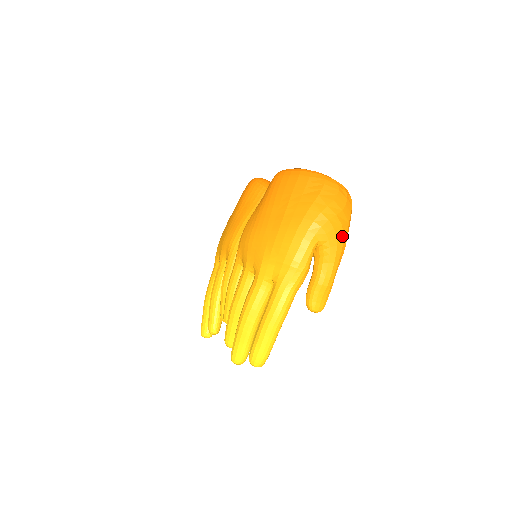
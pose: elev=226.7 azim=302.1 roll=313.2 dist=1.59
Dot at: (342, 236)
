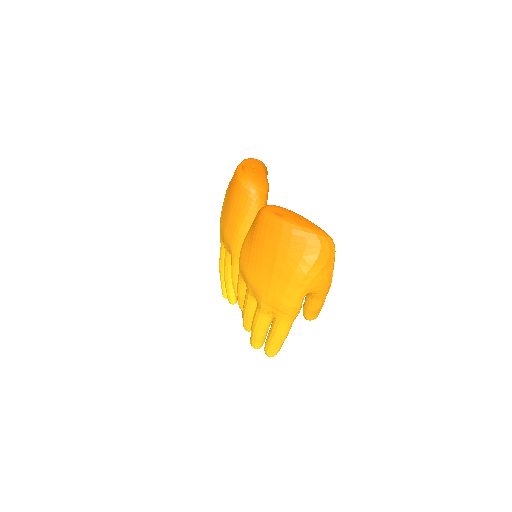
Dot at: (327, 282)
